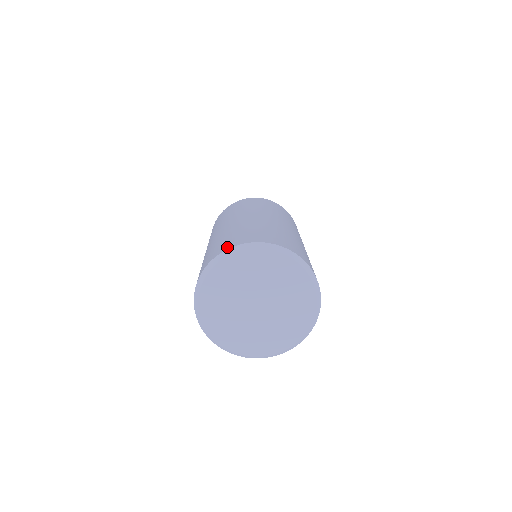
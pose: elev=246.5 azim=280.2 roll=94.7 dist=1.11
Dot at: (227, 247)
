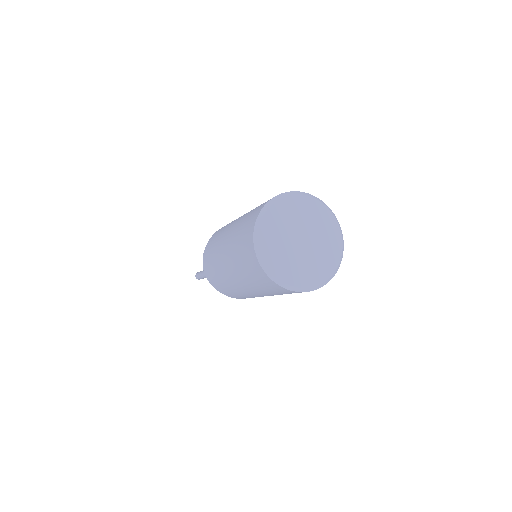
Dot at: (297, 192)
